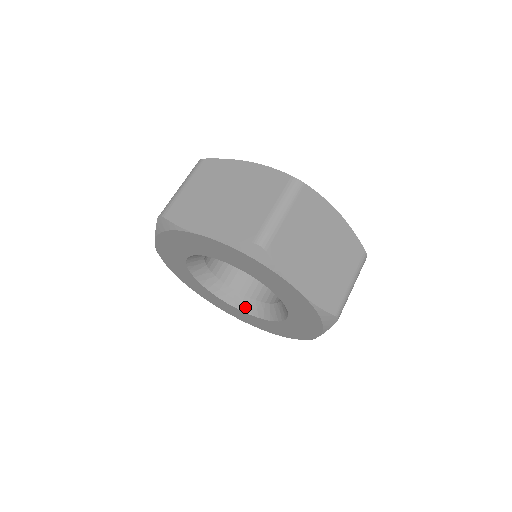
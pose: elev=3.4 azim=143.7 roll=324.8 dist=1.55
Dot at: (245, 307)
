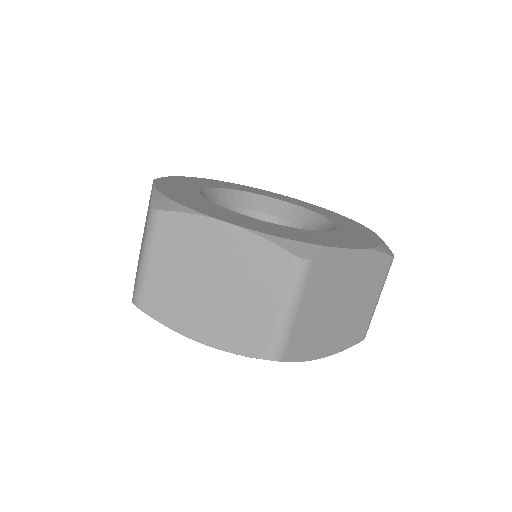
Dot at: occluded
